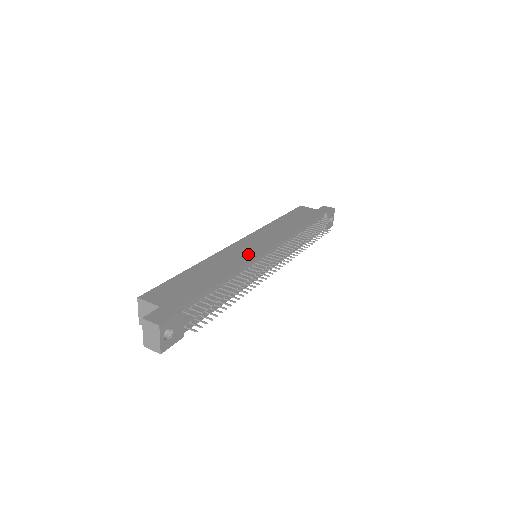
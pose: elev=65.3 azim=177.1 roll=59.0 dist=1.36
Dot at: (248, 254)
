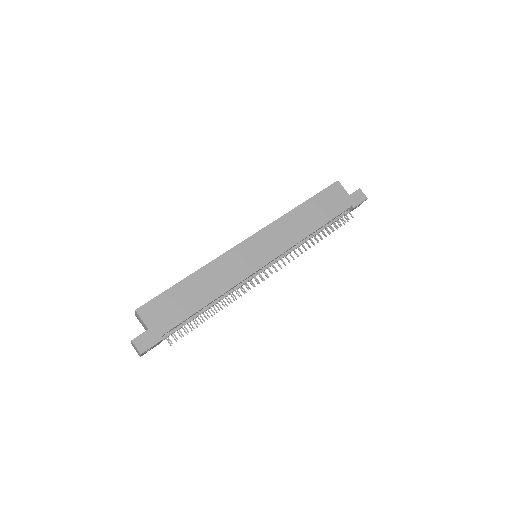
Dot at: (244, 268)
